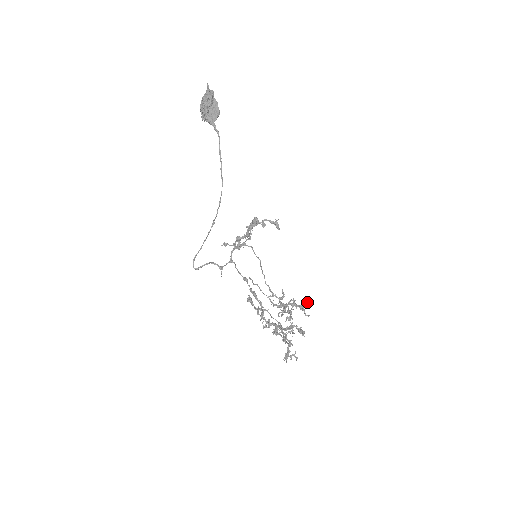
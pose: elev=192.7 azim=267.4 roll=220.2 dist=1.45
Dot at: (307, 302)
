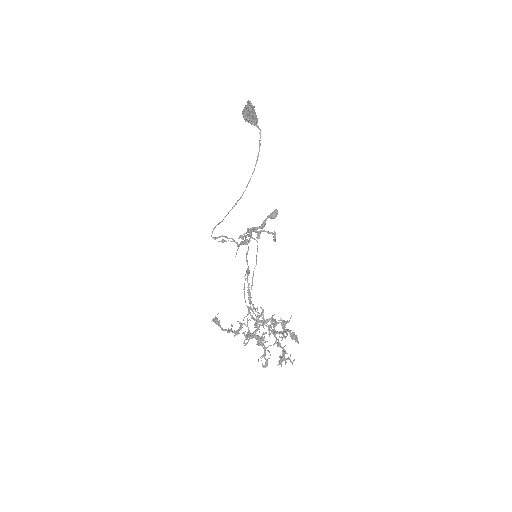
Dot at: occluded
